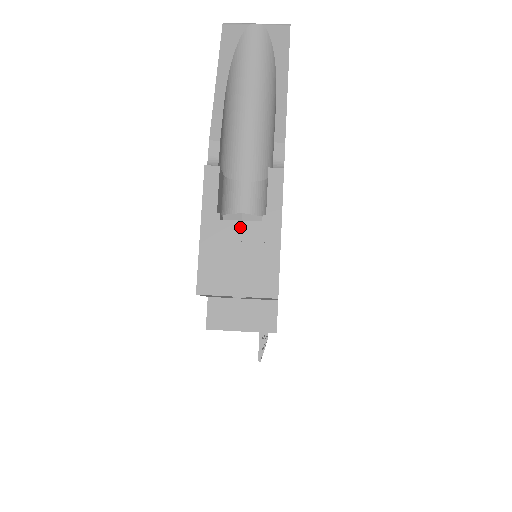
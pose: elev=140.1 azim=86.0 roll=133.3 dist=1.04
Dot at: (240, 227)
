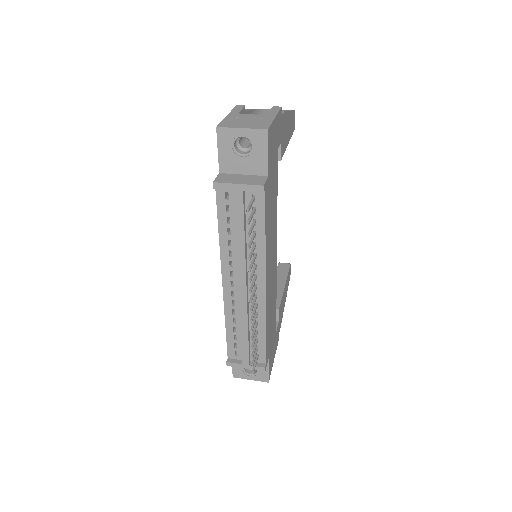
Dot at: (251, 115)
